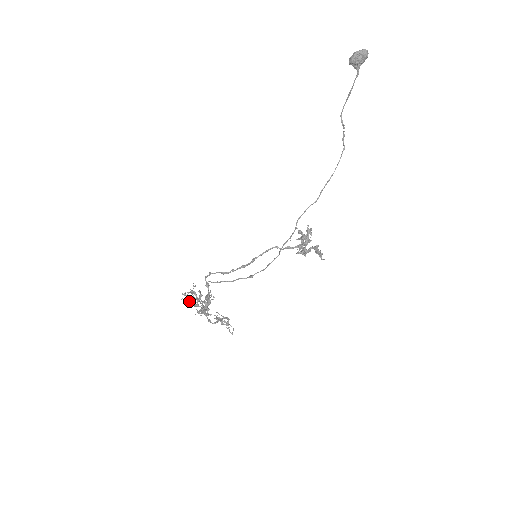
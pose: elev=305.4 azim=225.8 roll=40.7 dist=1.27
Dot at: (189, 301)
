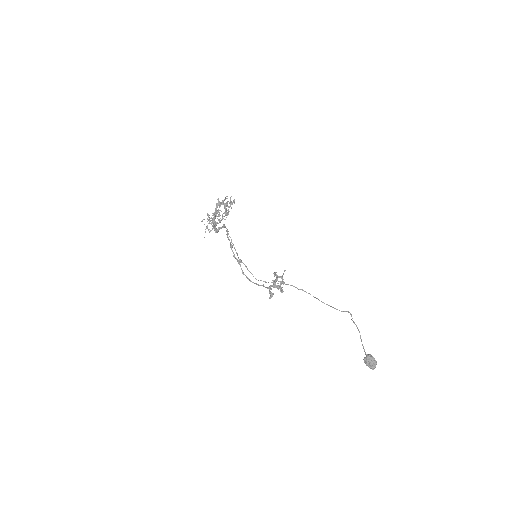
Dot at: occluded
